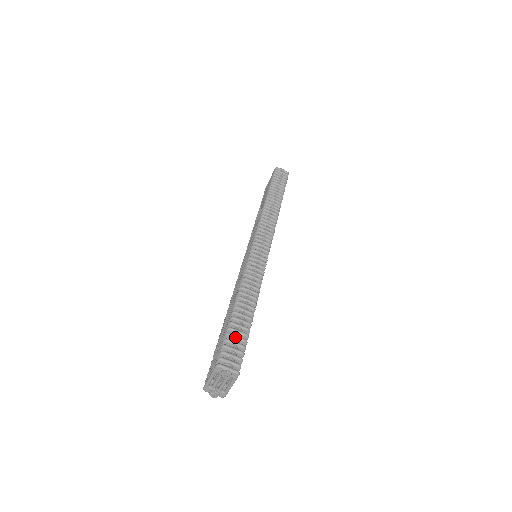
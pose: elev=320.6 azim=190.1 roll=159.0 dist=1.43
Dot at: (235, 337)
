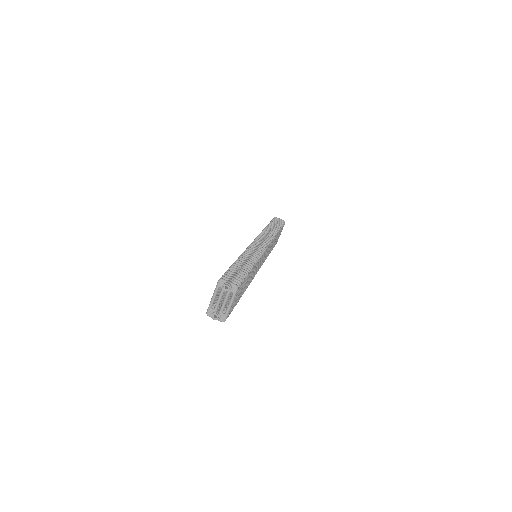
Dot at: (236, 271)
